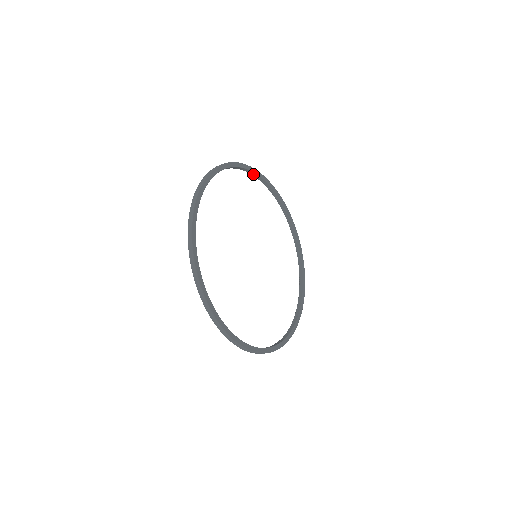
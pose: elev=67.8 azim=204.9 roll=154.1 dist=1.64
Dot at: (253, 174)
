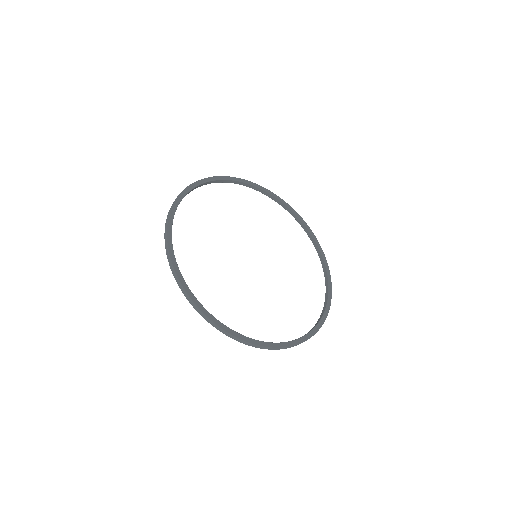
Dot at: (266, 194)
